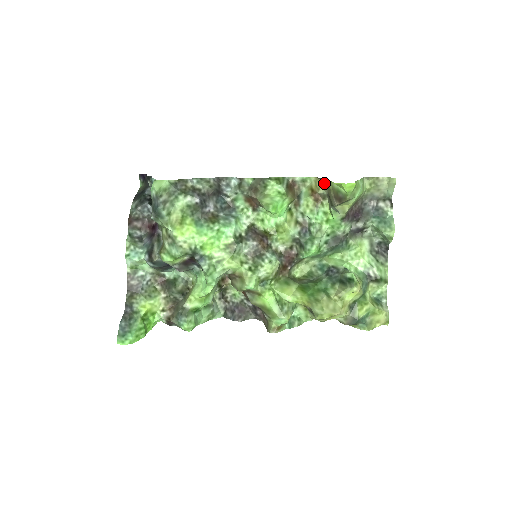
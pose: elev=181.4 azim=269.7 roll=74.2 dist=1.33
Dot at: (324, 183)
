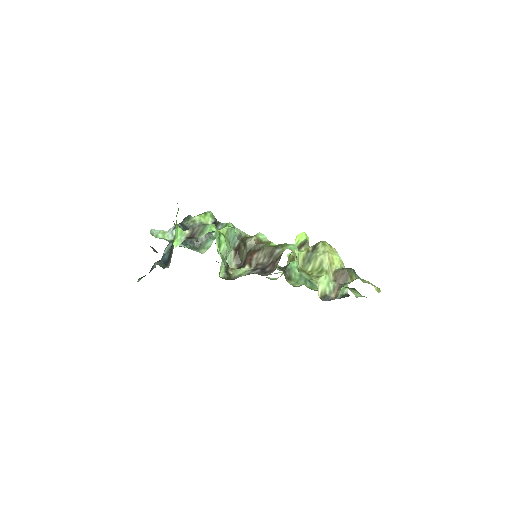
Dot at: occluded
